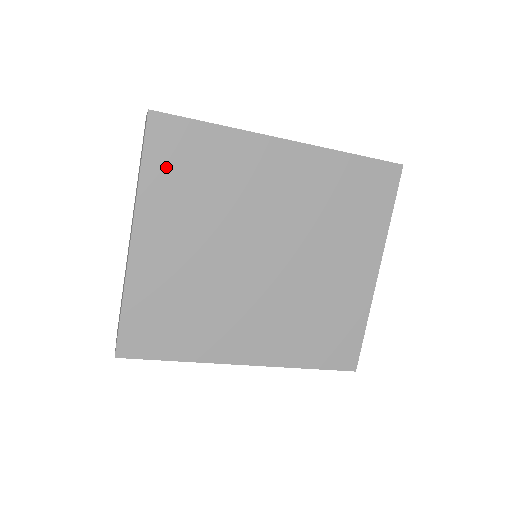
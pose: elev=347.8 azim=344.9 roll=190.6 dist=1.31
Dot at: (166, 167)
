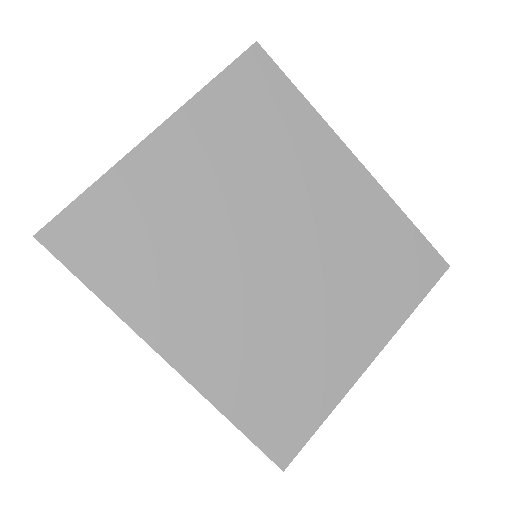
Dot at: (237, 97)
